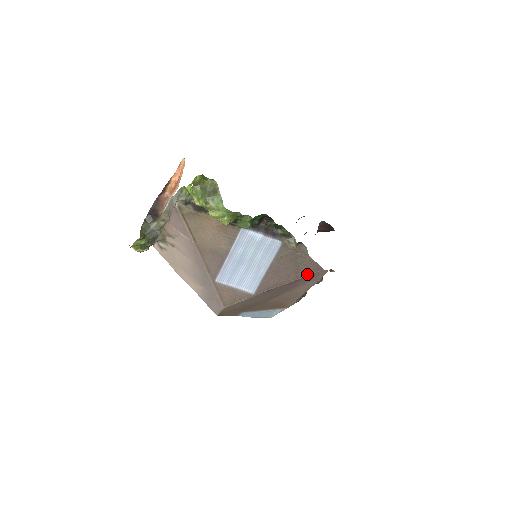
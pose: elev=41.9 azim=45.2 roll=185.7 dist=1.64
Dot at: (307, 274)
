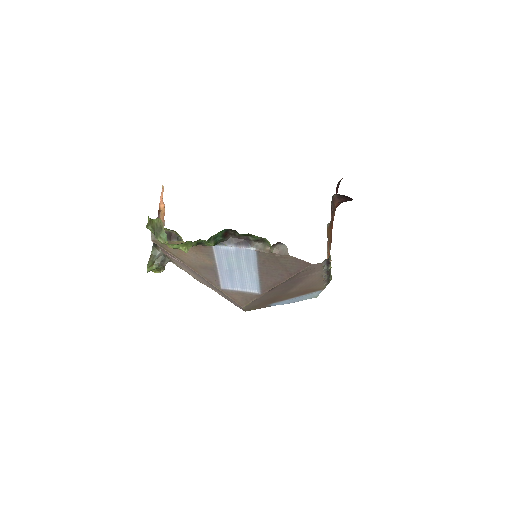
Dot at: (298, 271)
